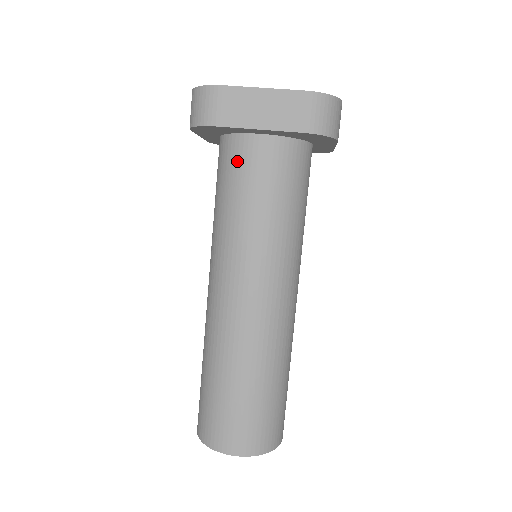
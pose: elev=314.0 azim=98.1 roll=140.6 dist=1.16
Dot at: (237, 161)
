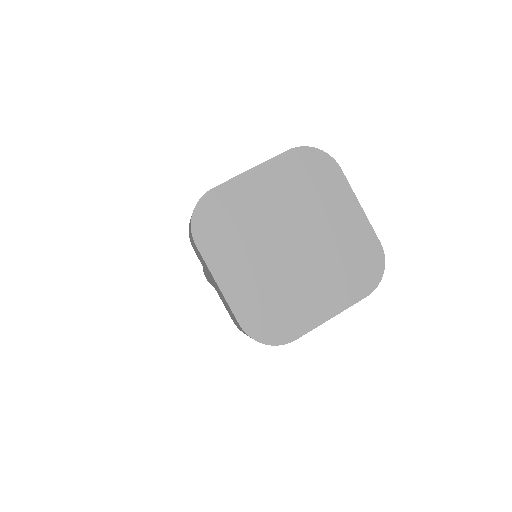
Dot at: occluded
